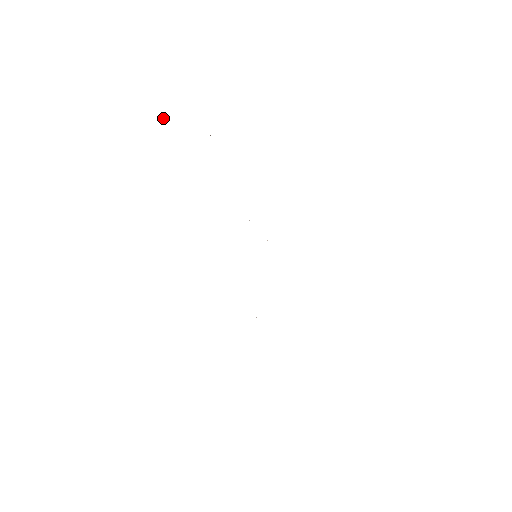
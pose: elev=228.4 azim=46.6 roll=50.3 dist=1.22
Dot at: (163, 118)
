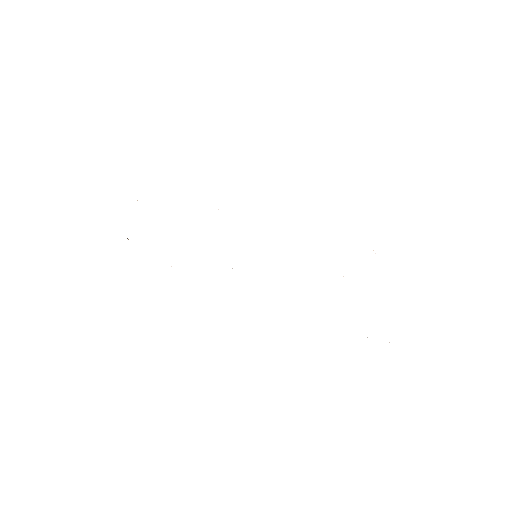
Dot at: occluded
